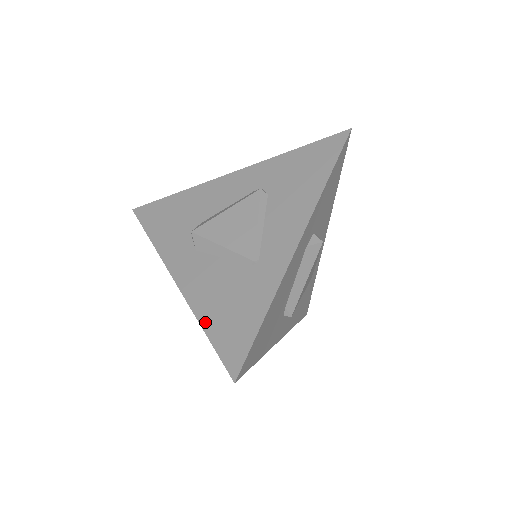
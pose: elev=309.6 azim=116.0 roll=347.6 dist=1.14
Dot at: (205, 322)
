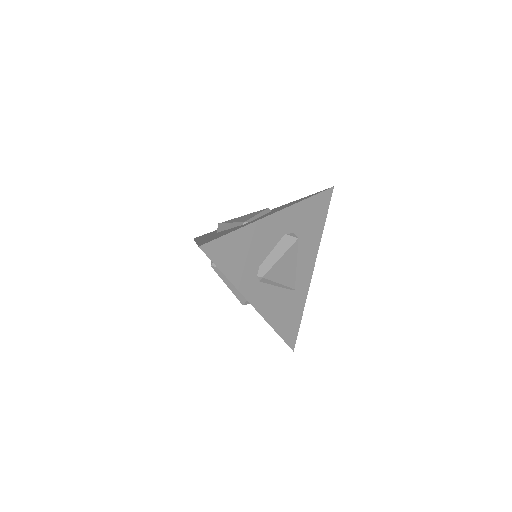
Dot at: (200, 242)
